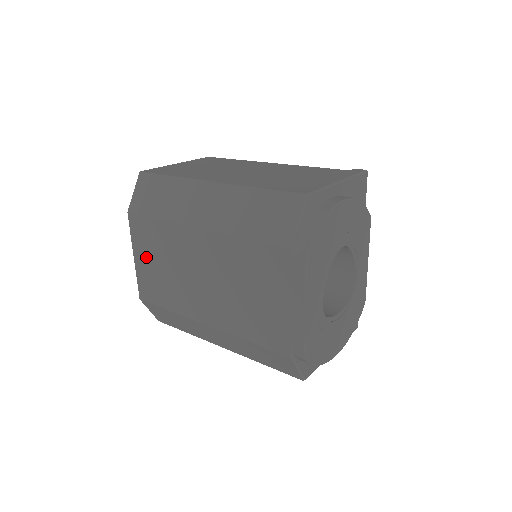
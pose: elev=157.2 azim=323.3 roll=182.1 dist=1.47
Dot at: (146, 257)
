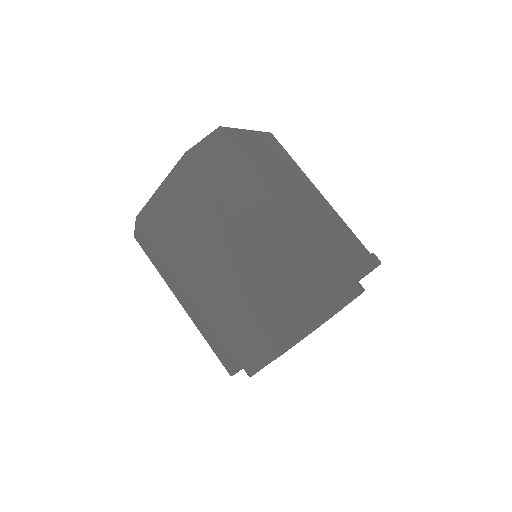
Dot at: (173, 199)
